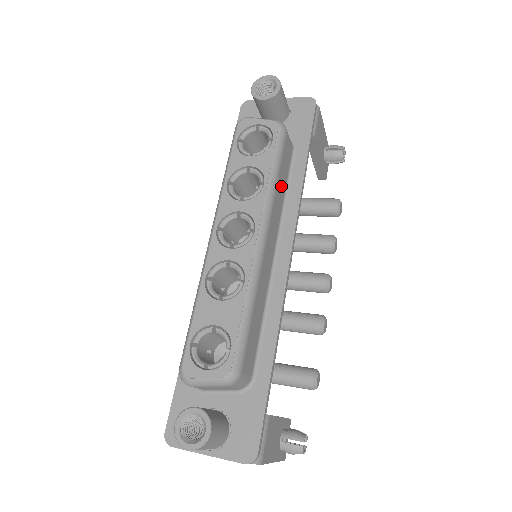
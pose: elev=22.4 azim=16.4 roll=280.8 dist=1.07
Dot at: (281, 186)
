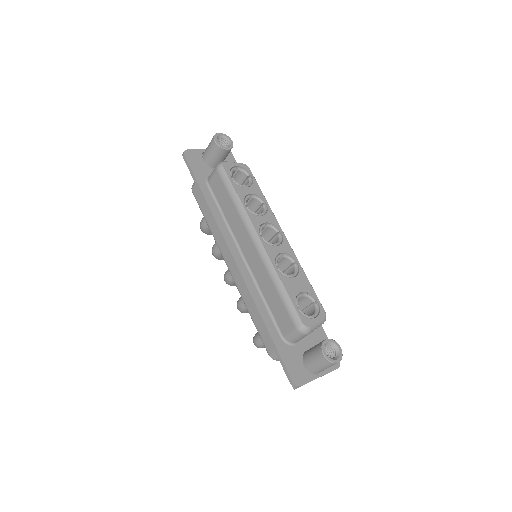
Dot at: occluded
